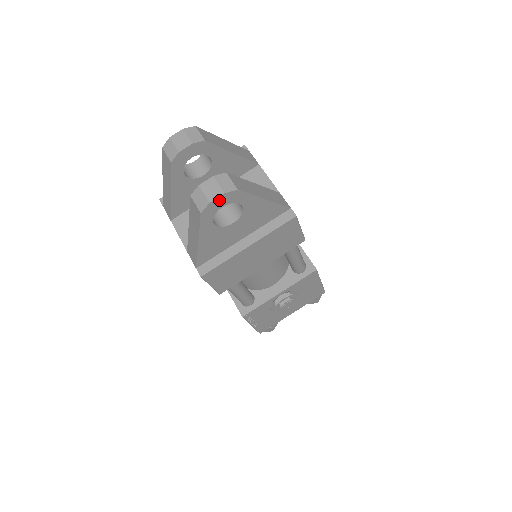
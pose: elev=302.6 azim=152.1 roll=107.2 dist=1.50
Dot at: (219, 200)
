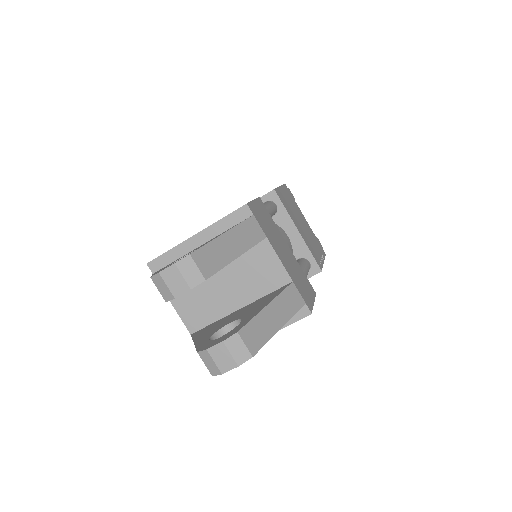
Dot at: (232, 367)
